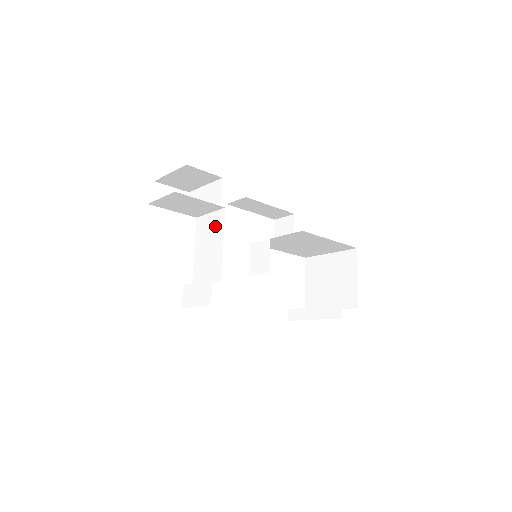
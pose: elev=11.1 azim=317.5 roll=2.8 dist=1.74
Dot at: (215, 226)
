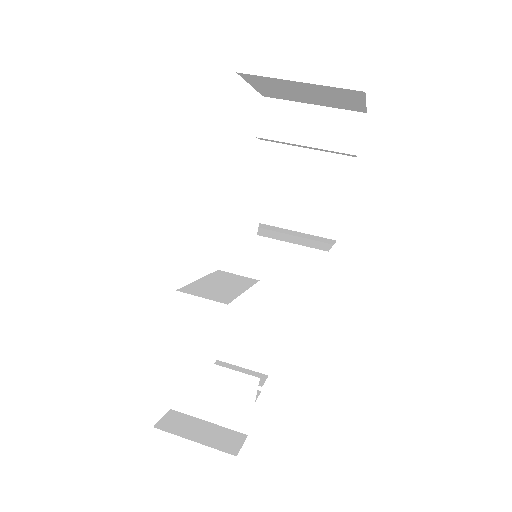
Dot at: occluded
